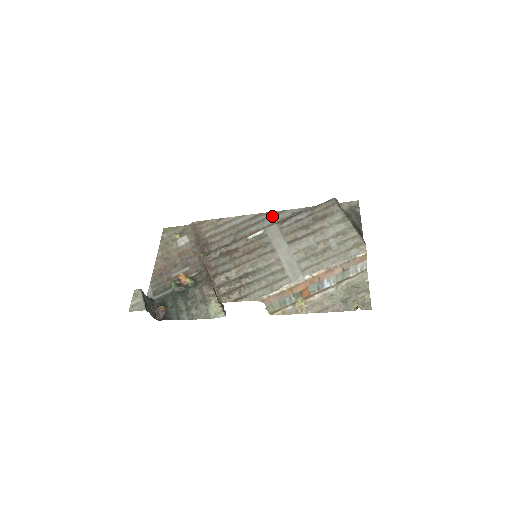
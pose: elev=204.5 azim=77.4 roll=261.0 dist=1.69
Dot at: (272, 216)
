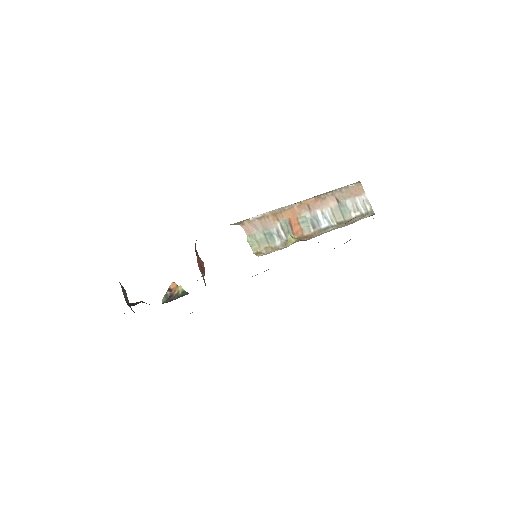
Dot at: occluded
